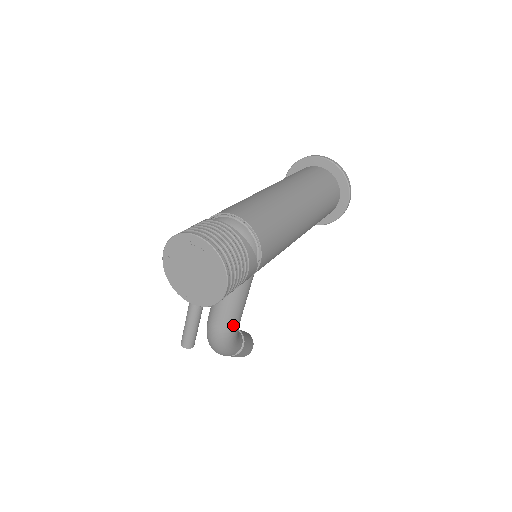
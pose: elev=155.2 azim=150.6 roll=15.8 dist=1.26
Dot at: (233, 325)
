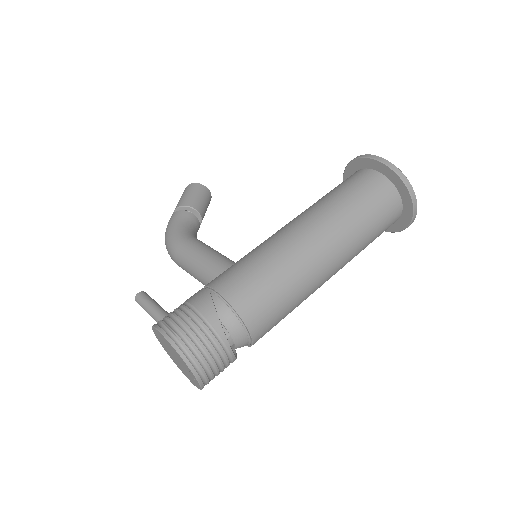
Dot at: occluded
